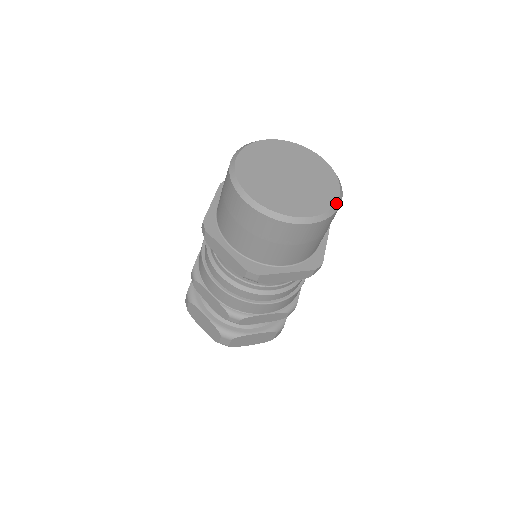
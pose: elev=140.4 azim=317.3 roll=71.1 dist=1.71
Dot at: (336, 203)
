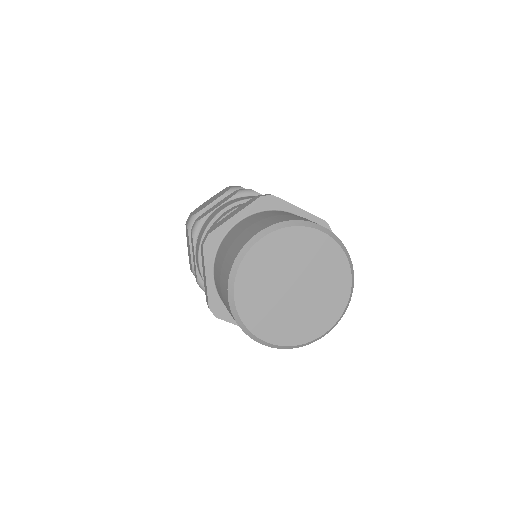
Dot at: (312, 340)
